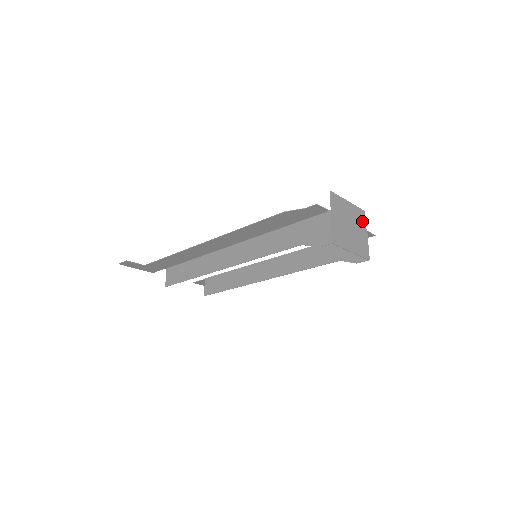
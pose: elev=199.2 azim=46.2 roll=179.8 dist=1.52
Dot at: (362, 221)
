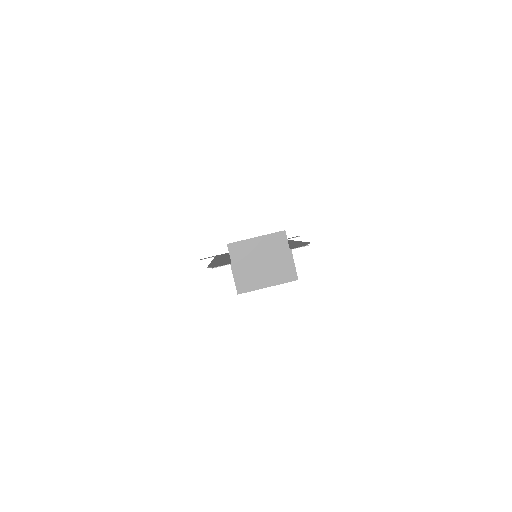
Dot at: (282, 244)
